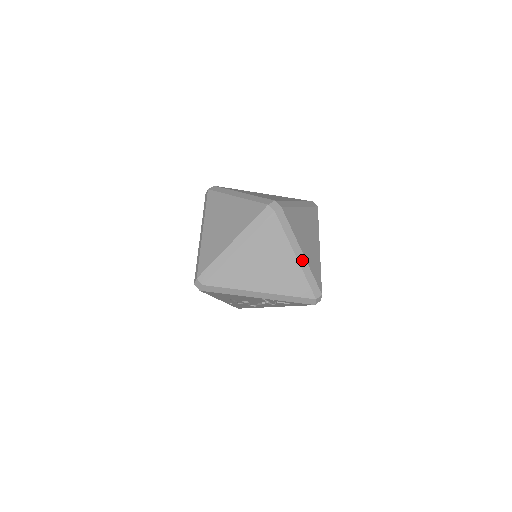
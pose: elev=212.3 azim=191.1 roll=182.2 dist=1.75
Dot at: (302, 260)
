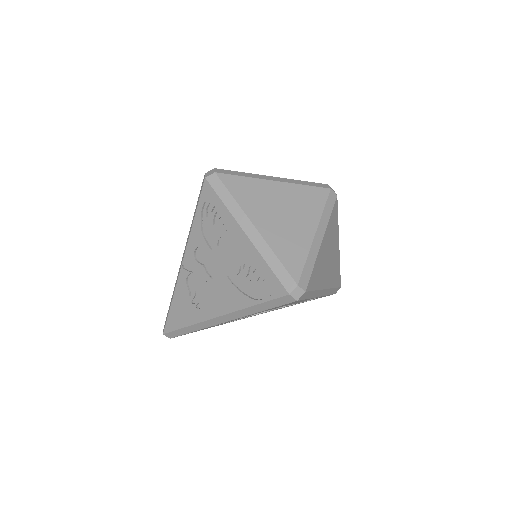
Dot at: occluded
